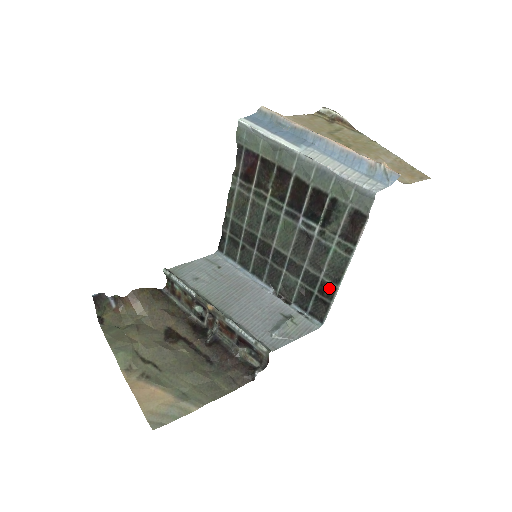
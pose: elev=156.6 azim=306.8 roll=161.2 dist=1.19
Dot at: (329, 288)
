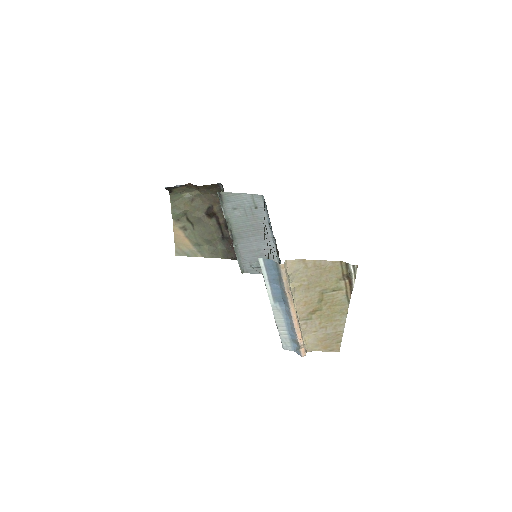
Dot at: occluded
